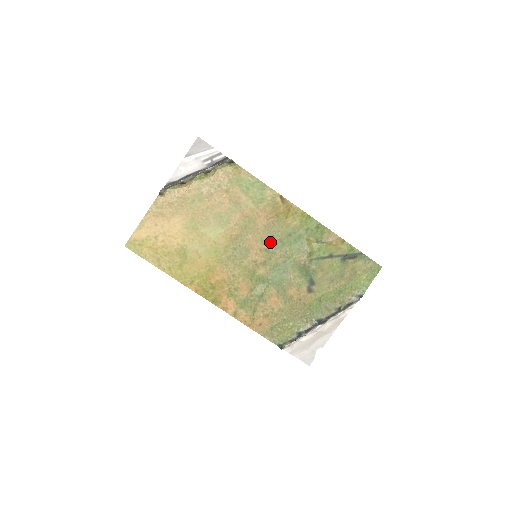
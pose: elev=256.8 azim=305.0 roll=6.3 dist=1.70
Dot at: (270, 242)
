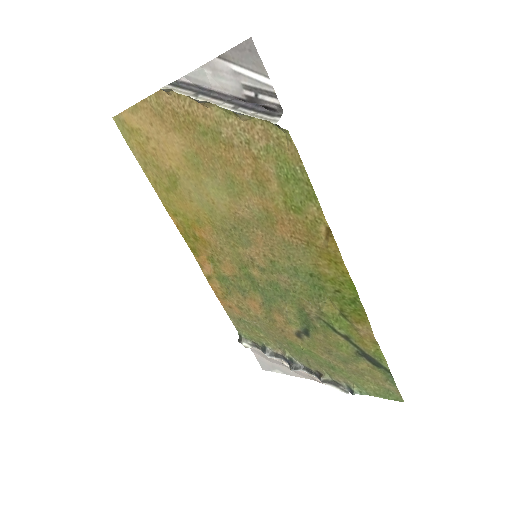
Dot at: (281, 259)
